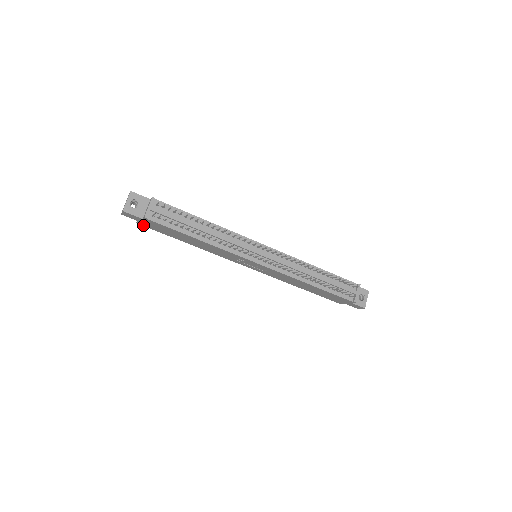
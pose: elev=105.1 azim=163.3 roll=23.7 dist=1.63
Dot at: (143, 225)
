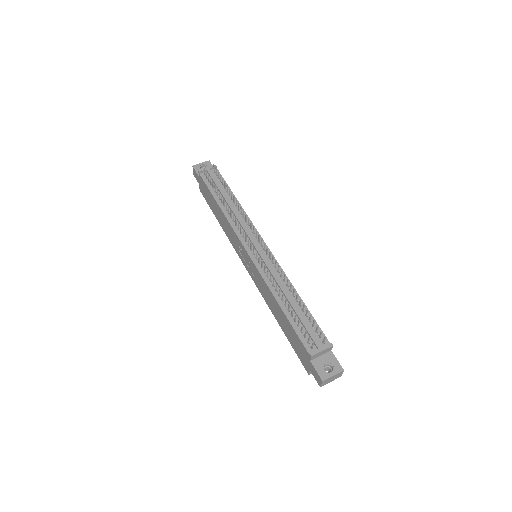
Dot at: (202, 193)
